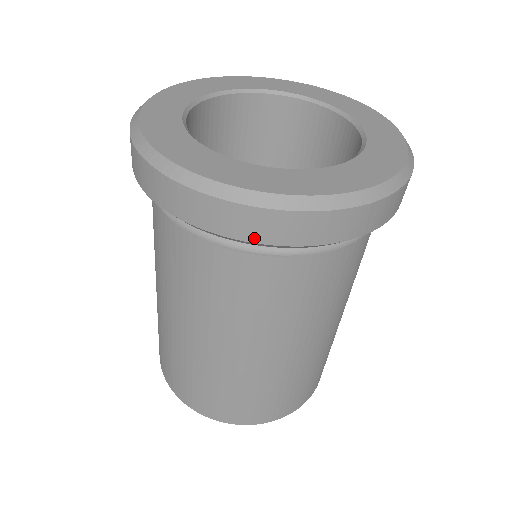
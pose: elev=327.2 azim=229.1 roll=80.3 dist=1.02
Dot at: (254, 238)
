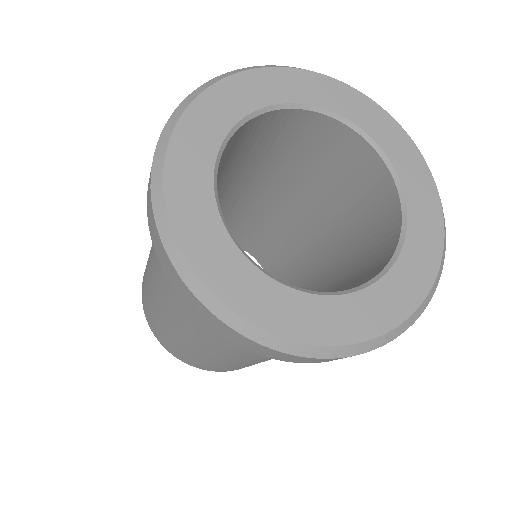
Dot at: occluded
